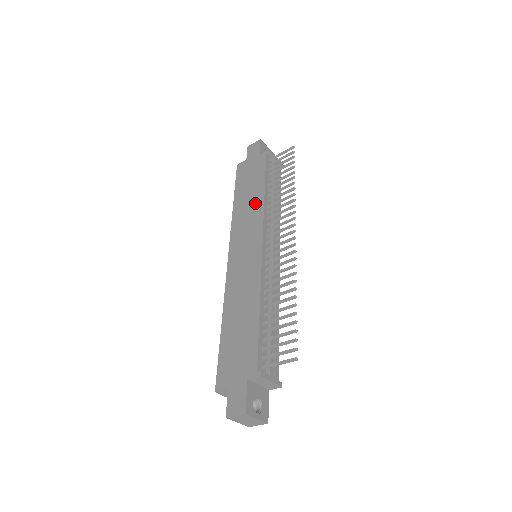
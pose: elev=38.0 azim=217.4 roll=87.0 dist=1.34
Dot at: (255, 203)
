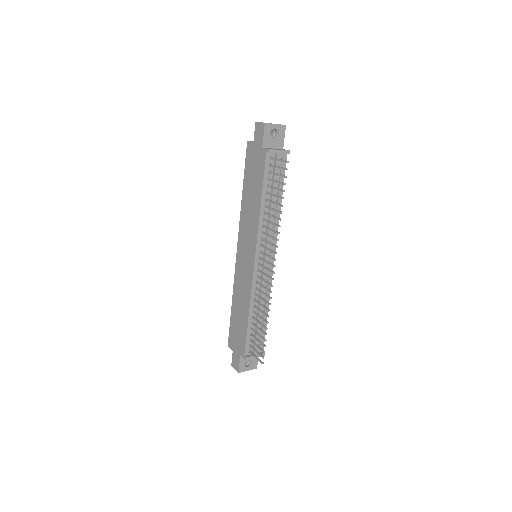
Dot at: (254, 212)
